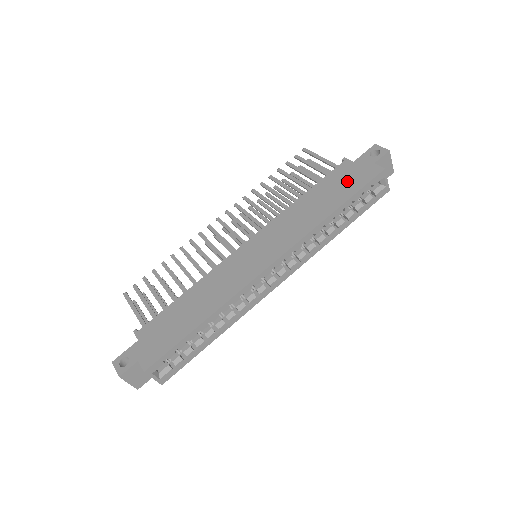
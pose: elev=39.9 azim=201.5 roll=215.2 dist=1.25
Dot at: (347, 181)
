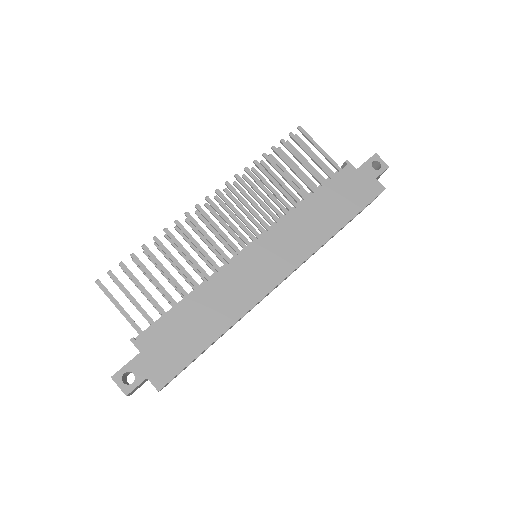
Dot at: (352, 193)
